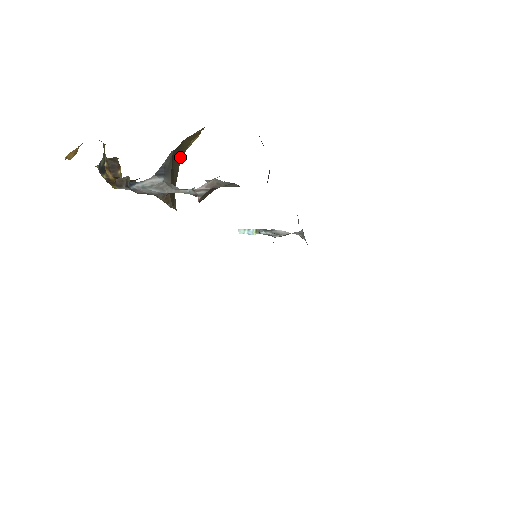
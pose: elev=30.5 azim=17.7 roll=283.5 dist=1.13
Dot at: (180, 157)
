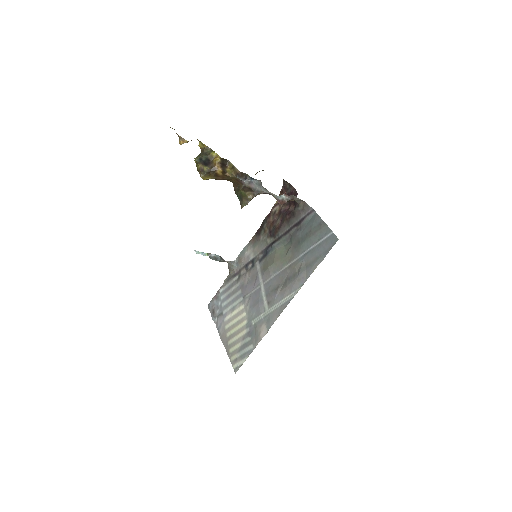
Dot at: occluded
